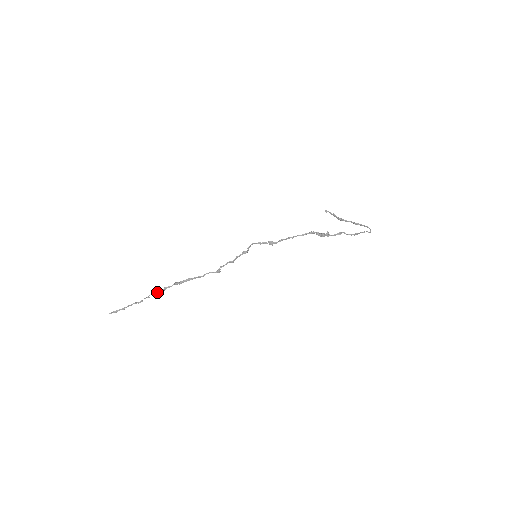
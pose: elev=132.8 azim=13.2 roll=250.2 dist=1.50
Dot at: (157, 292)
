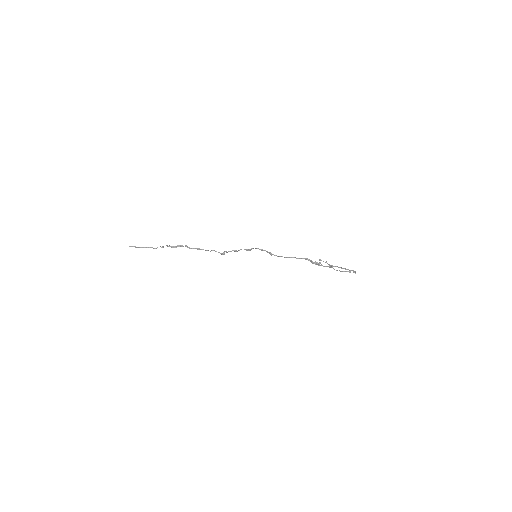
Dot at: occluded
